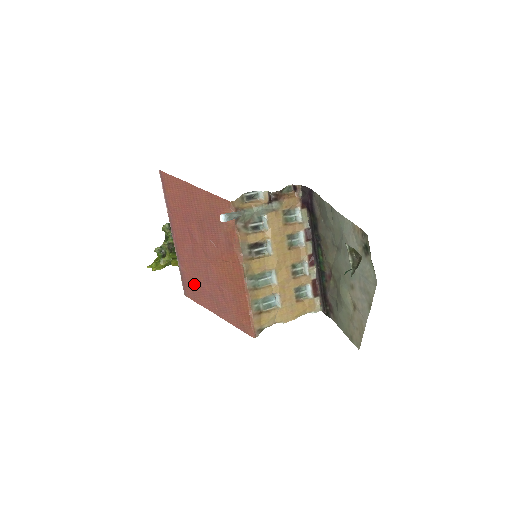
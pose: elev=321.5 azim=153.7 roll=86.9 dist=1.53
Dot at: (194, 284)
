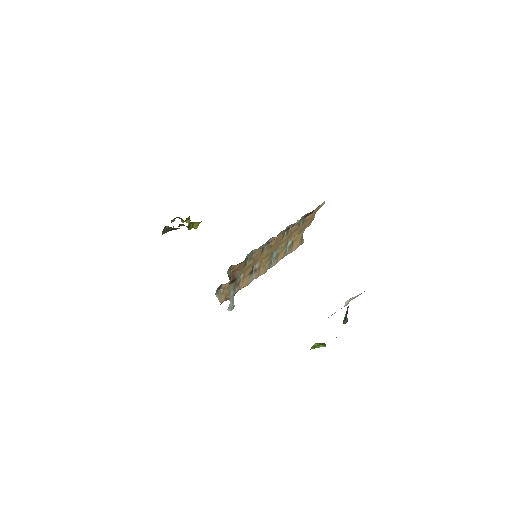
Dot at: occluded
